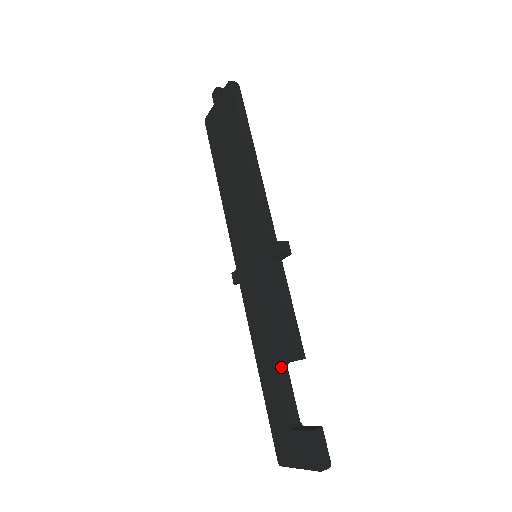
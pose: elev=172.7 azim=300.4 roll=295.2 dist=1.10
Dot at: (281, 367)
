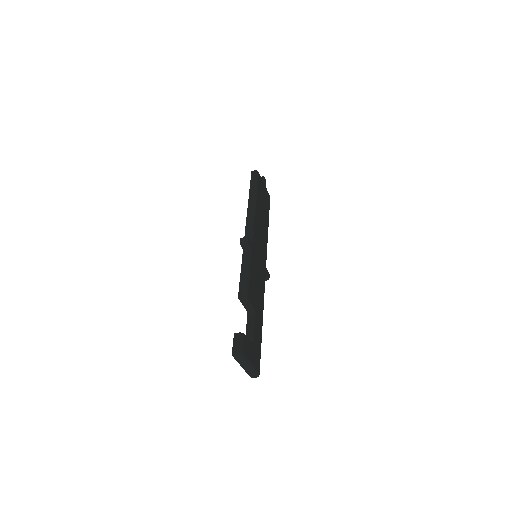
Dot at: (250, 312)
